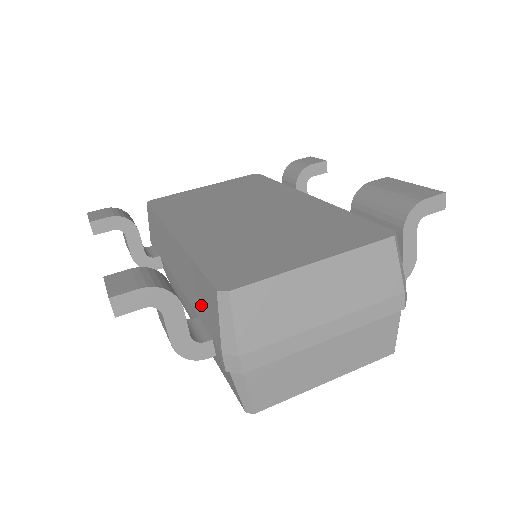
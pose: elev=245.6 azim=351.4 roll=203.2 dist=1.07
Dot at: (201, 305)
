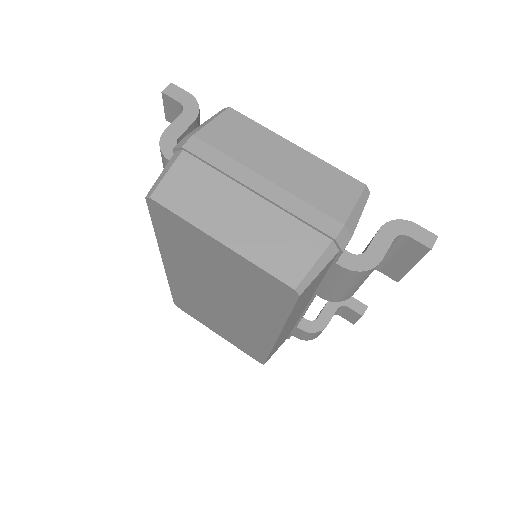
Dot at: occluded
